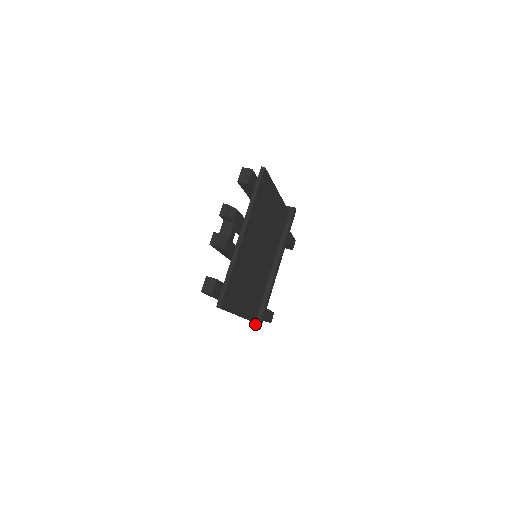
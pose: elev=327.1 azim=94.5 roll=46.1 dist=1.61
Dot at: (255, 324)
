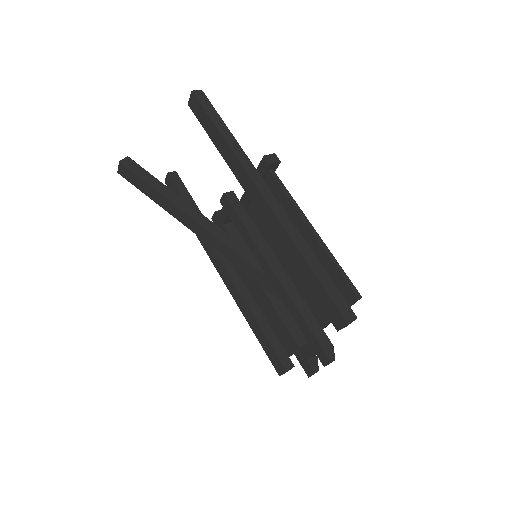
Dot at: occluded
